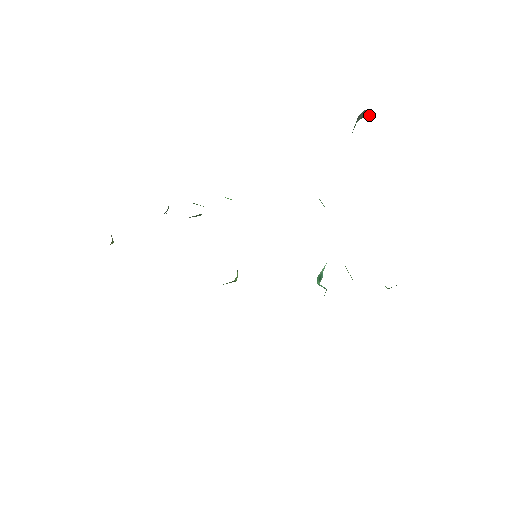
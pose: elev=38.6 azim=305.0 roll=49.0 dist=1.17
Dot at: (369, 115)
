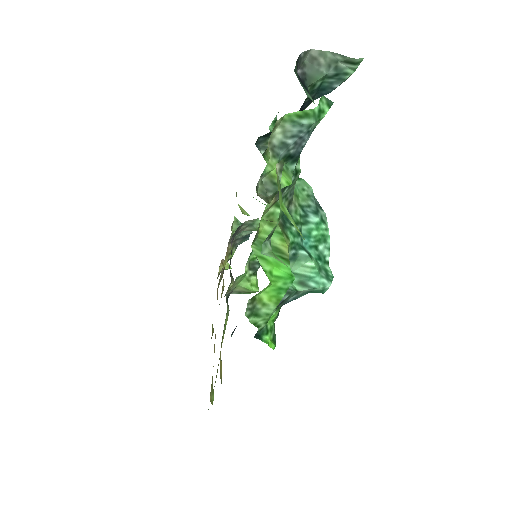
Dot at: (348, 59)
